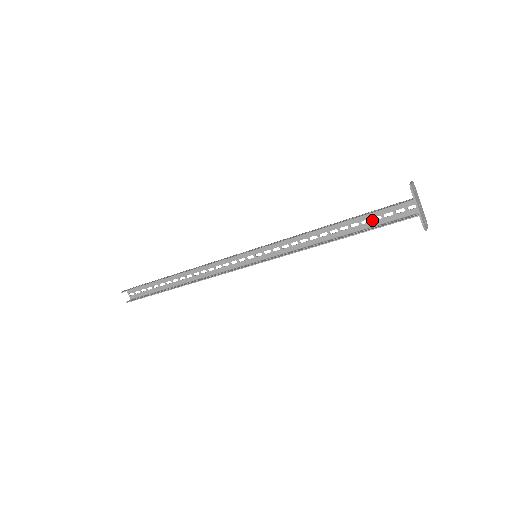
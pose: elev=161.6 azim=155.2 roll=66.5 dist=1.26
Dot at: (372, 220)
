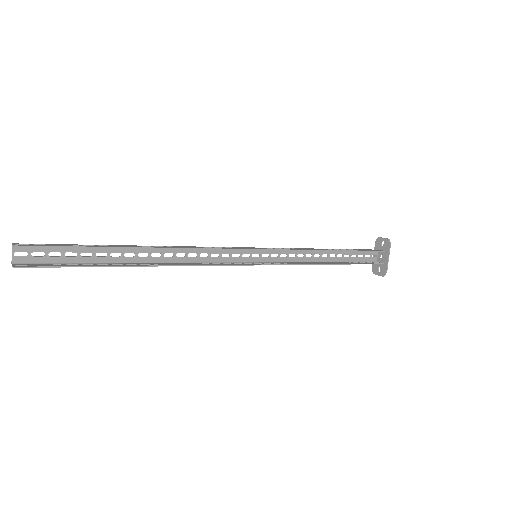
Dot at: occluded
